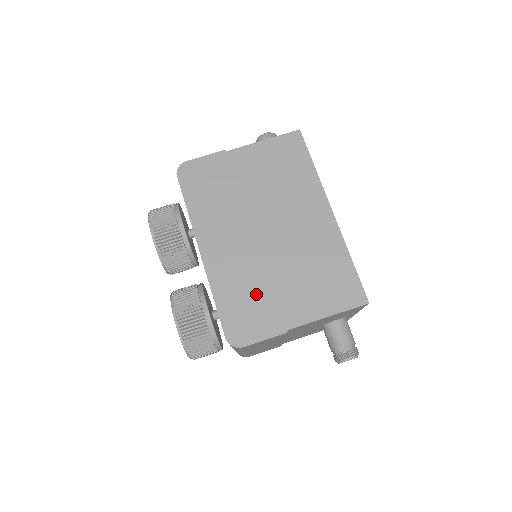
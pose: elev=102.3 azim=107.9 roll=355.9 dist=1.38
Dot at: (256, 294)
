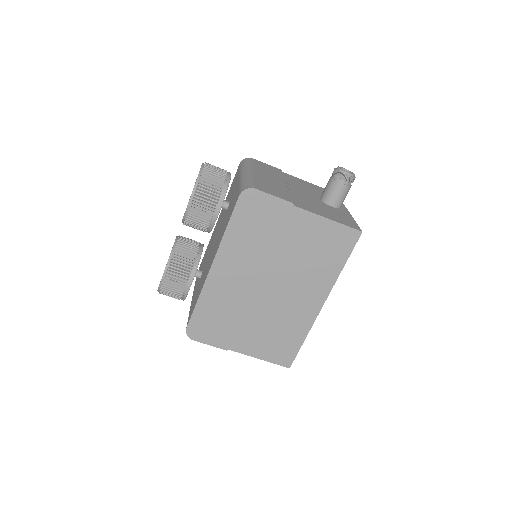
Dot at: (227, 318)
